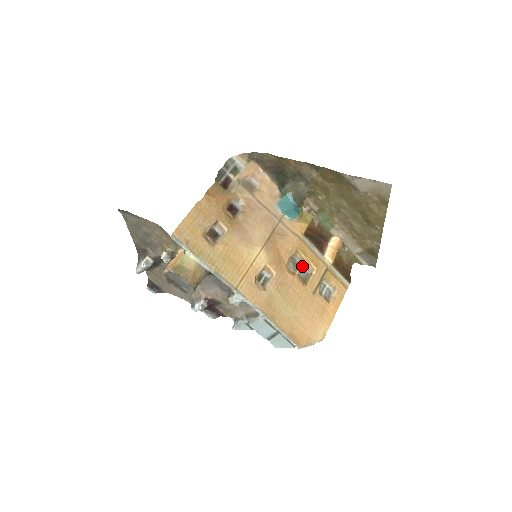
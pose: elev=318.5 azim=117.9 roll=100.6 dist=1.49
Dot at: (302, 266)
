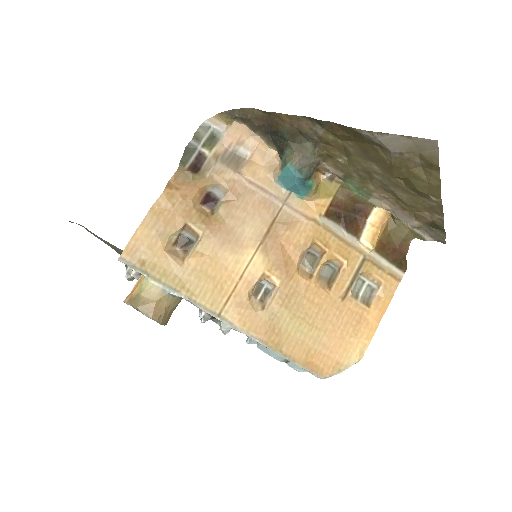
Dot at: (323, 262)
